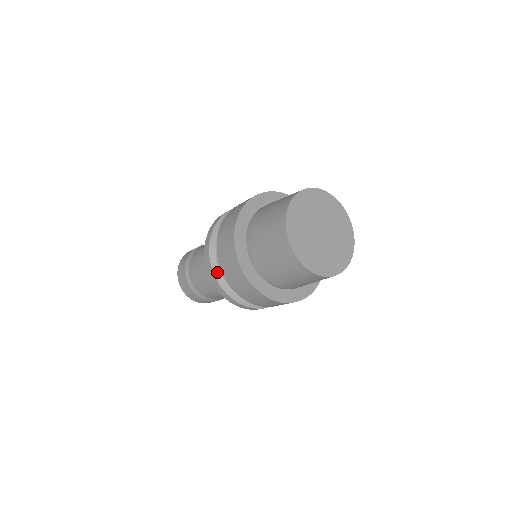
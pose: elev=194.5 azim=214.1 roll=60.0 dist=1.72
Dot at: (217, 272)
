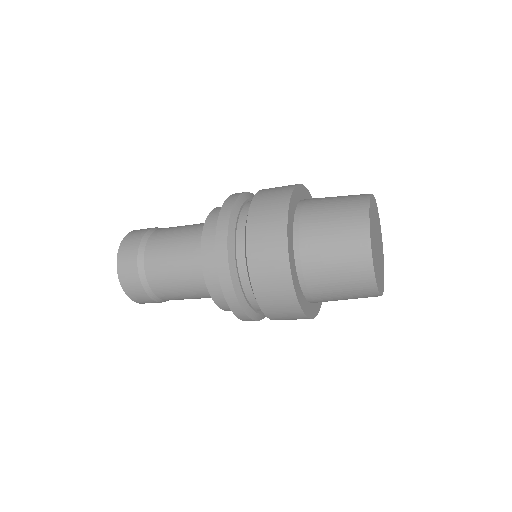
Dot at: (235, 280)
